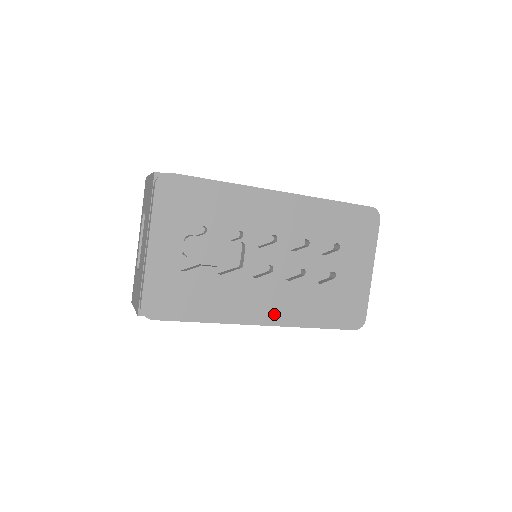
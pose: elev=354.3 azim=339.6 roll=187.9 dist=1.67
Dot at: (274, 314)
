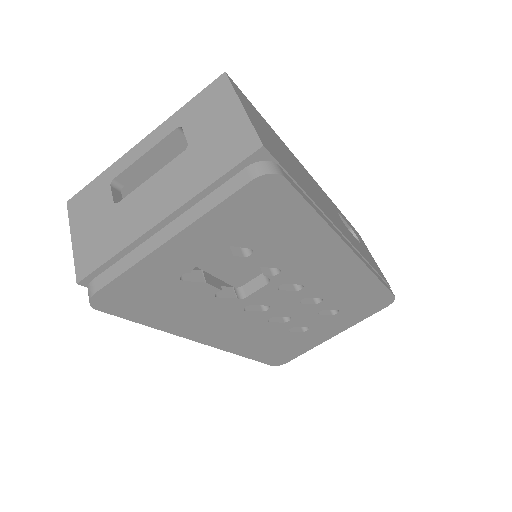
Dot at: (226, 340)
